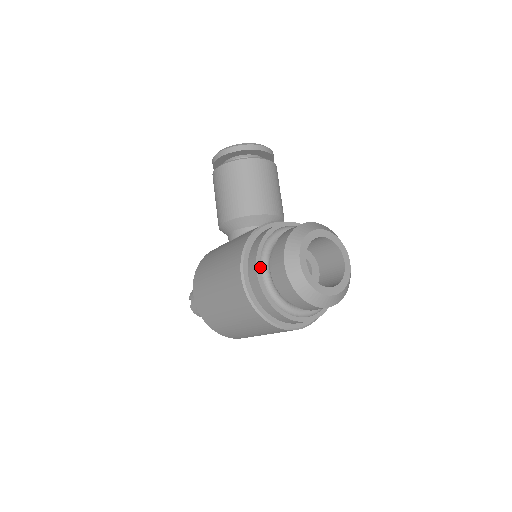
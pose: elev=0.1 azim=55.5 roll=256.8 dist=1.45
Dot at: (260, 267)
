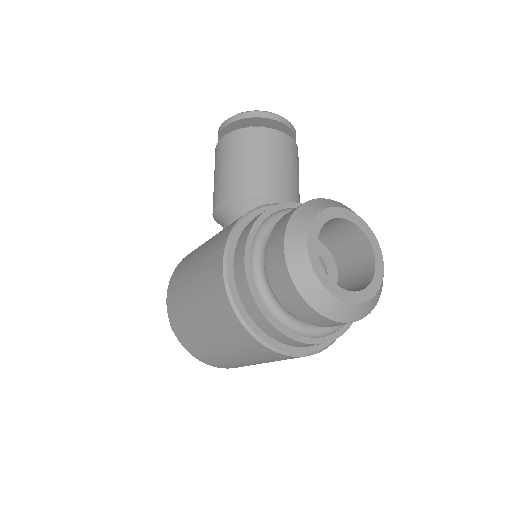
Dot at: (251, 252)
